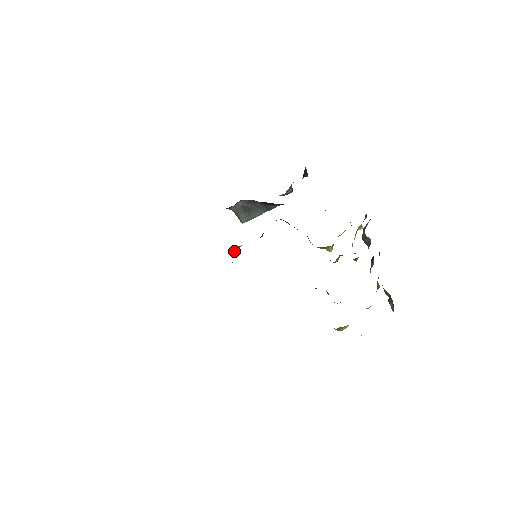
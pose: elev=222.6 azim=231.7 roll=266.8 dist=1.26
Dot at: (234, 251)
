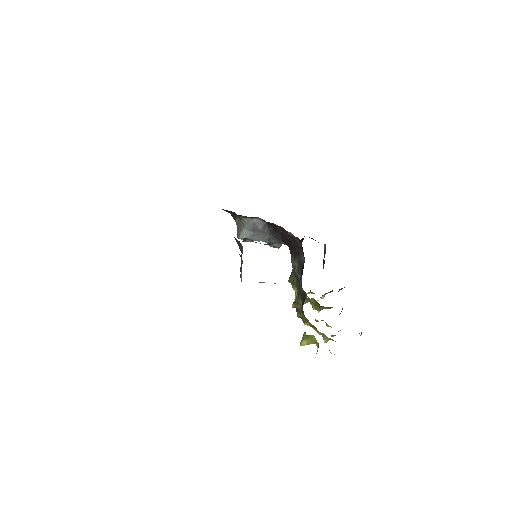
Dot at: (242, 241)
